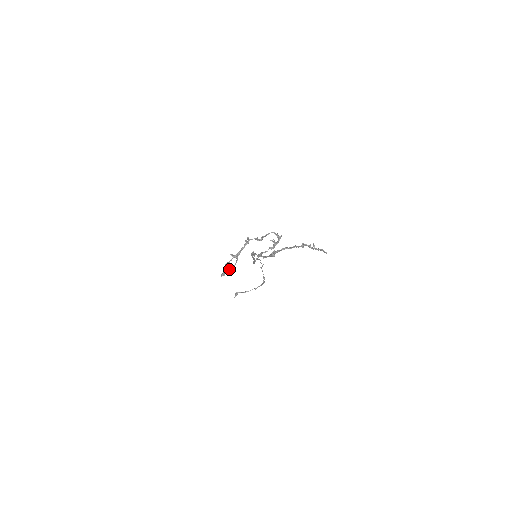
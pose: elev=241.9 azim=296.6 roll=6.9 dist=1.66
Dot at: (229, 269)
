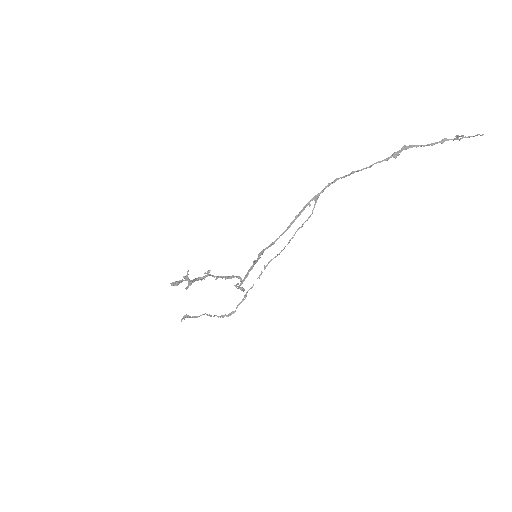
Dot at: (189, 279)
